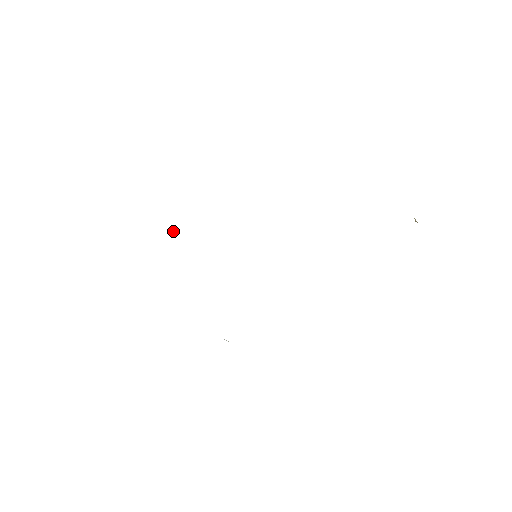
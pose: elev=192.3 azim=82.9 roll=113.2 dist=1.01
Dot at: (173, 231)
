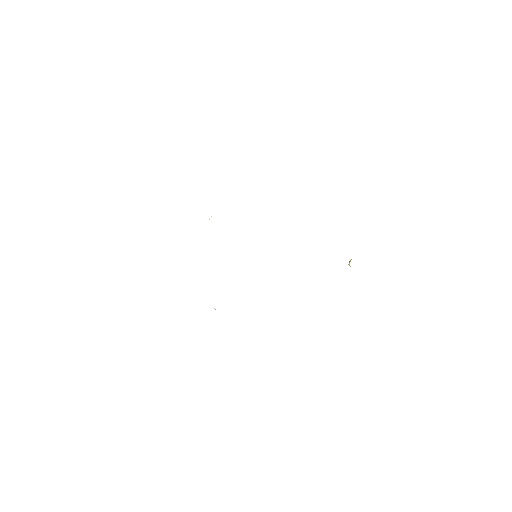
Dot at: occluded
